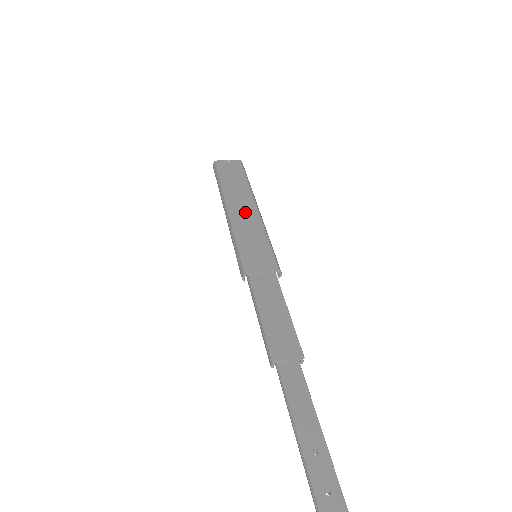
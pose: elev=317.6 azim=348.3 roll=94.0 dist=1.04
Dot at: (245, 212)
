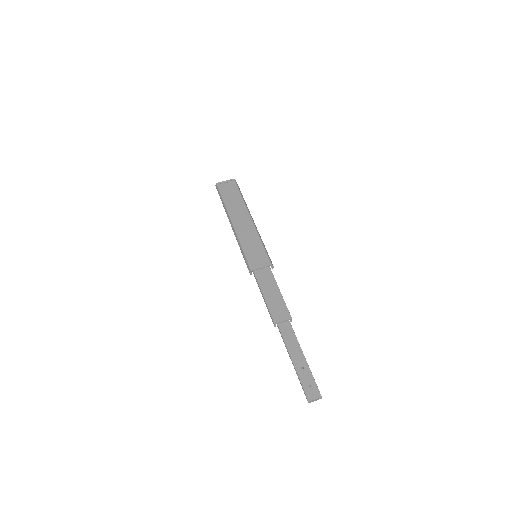
Dot at: (244, 224)
